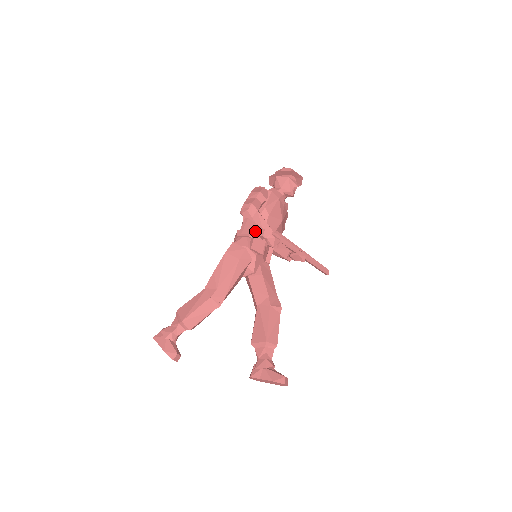
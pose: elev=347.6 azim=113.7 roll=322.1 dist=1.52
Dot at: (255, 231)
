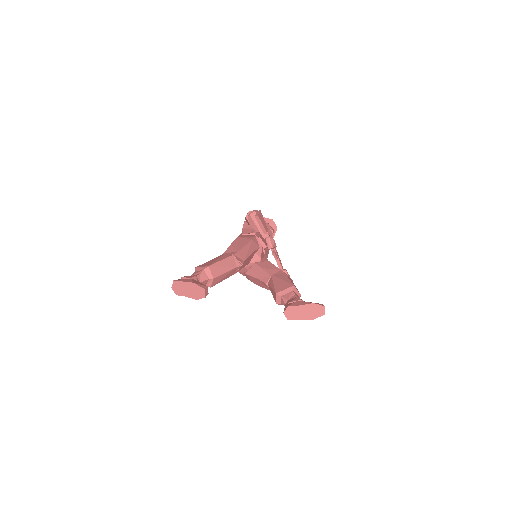
Dot at: (264, 224)
